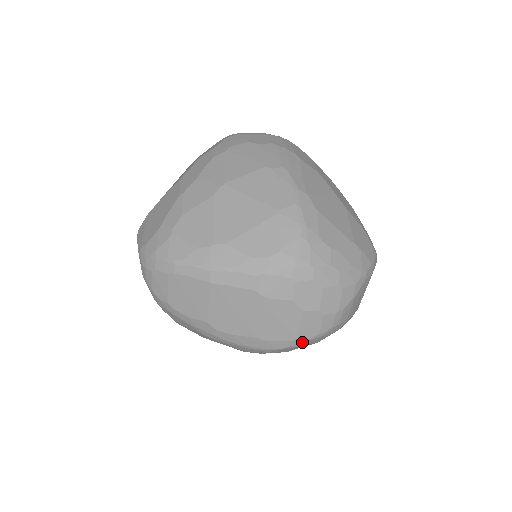
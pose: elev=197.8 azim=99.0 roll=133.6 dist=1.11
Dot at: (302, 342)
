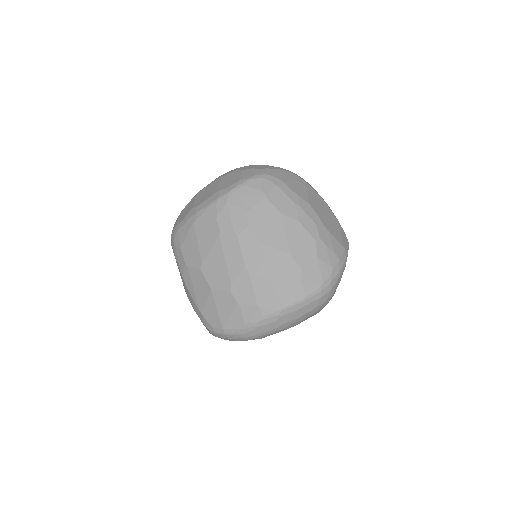
Dot at: (245, 182)
